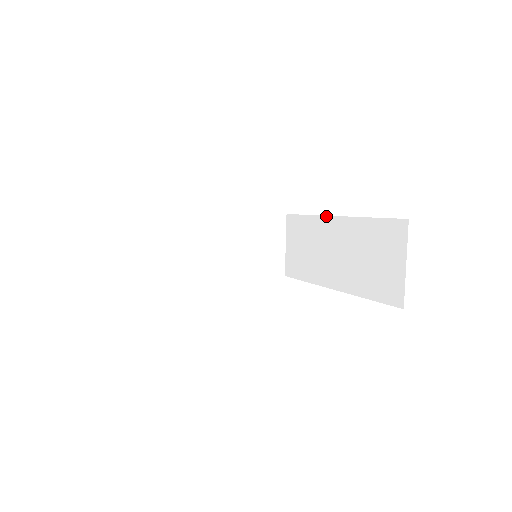
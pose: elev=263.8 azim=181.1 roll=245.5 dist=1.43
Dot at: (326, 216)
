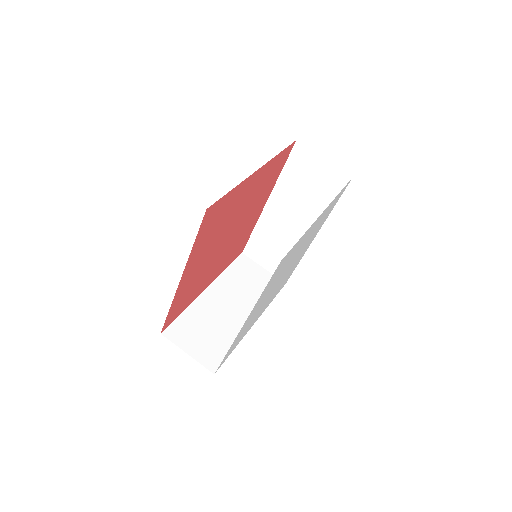
Dot at: (262, 213)
